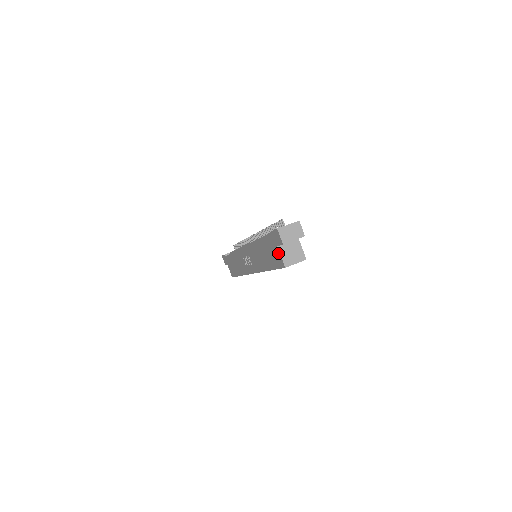
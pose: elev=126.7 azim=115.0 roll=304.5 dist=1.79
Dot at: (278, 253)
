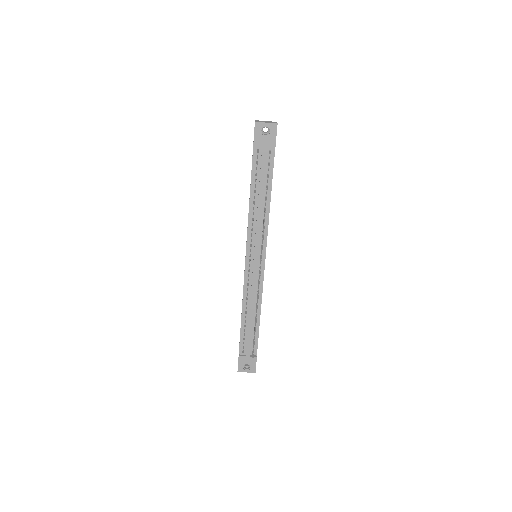
Dot at: occluded
